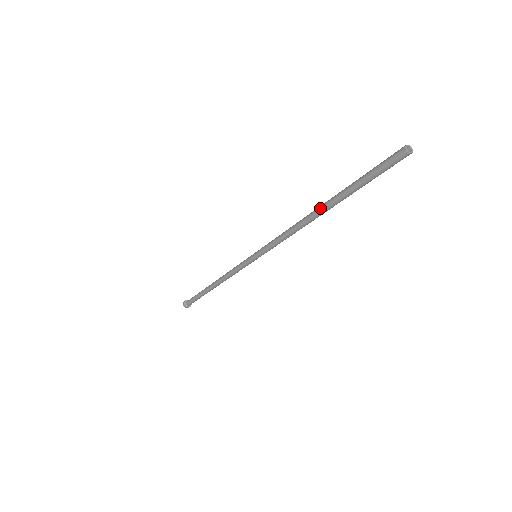
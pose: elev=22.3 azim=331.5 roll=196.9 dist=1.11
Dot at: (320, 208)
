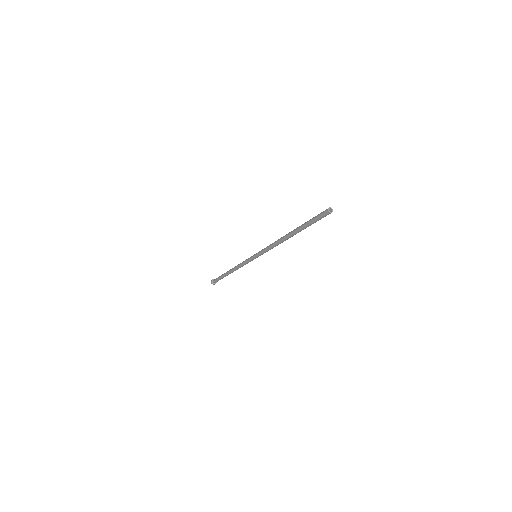
Dot at: (290, 232)
